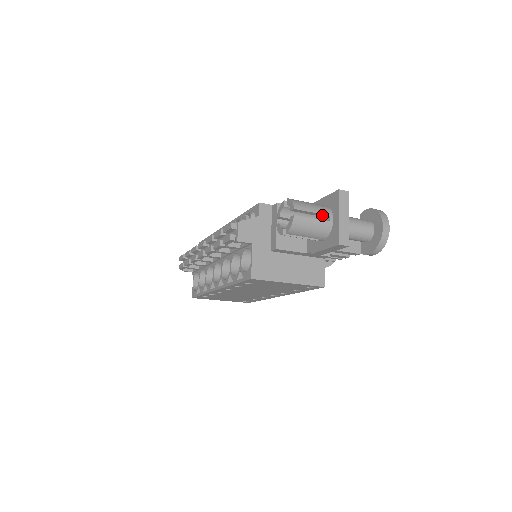
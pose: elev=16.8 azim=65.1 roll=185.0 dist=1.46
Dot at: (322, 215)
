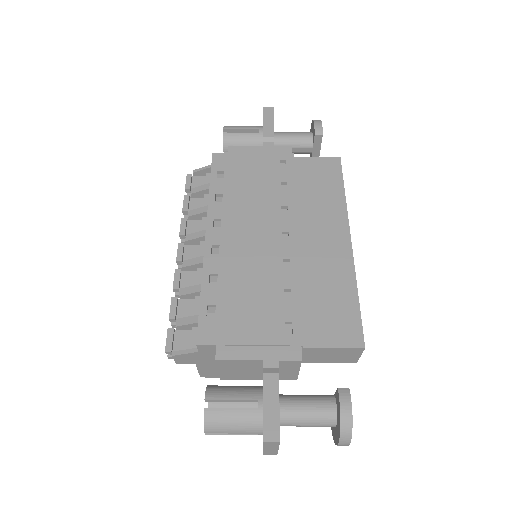
Dot at: (249, 429)
